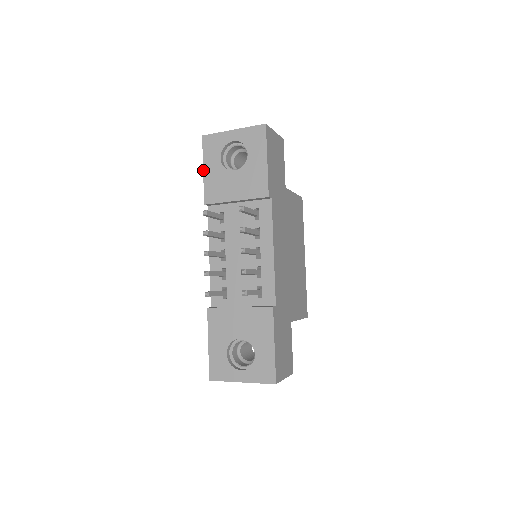
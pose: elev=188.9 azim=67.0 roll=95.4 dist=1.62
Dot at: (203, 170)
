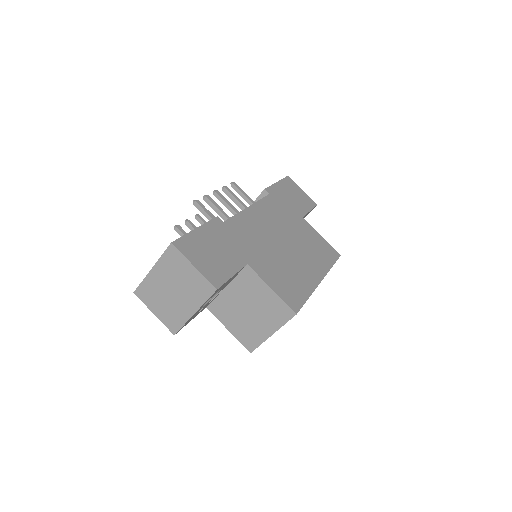
Dot at: occluded
